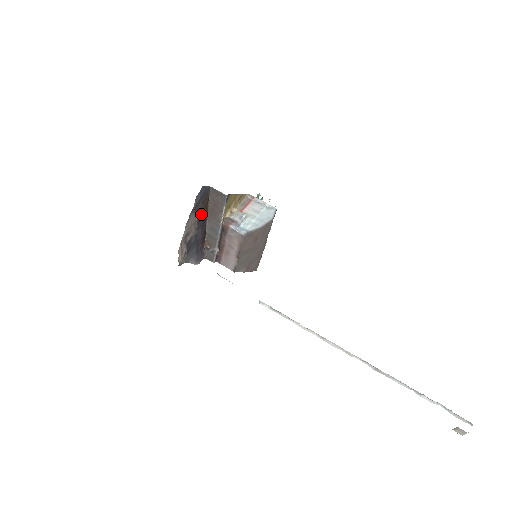
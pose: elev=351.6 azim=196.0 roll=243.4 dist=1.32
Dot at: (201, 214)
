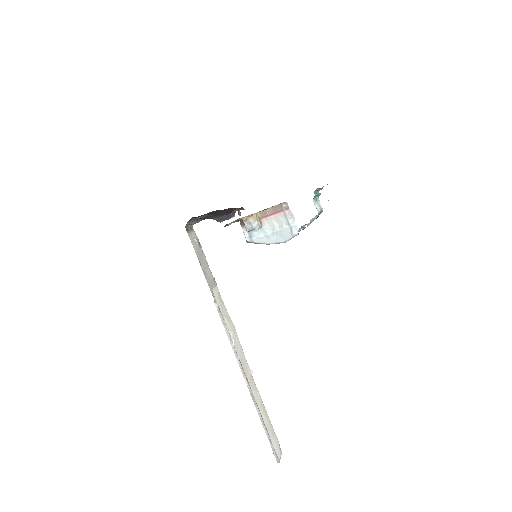
Dot at: (211, 213)
